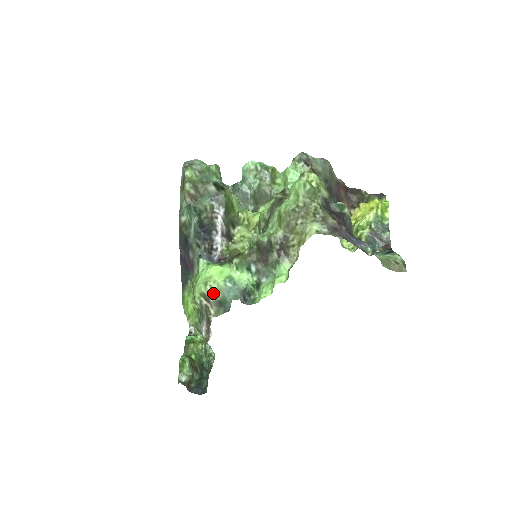
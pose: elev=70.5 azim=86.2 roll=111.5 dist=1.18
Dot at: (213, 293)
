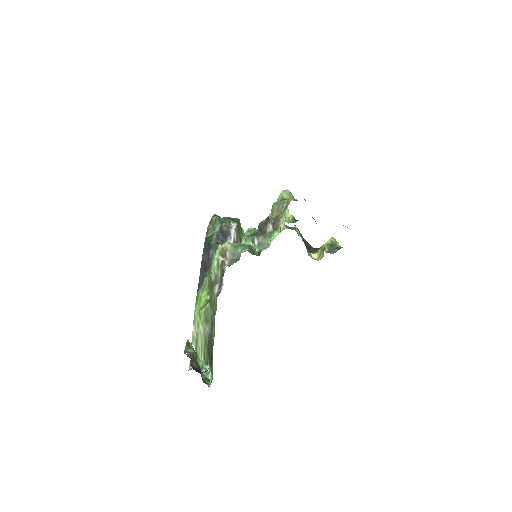
Dot at: (229, 246)
